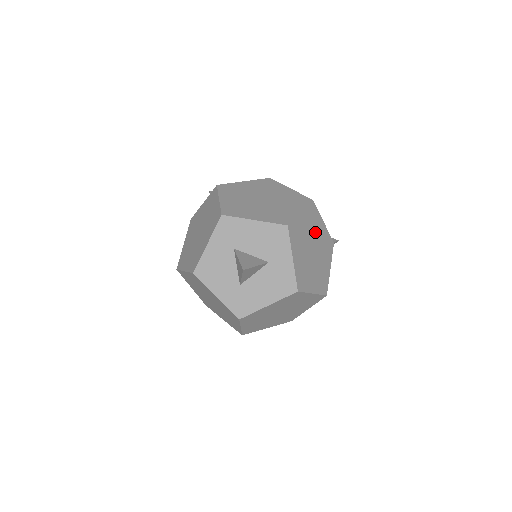
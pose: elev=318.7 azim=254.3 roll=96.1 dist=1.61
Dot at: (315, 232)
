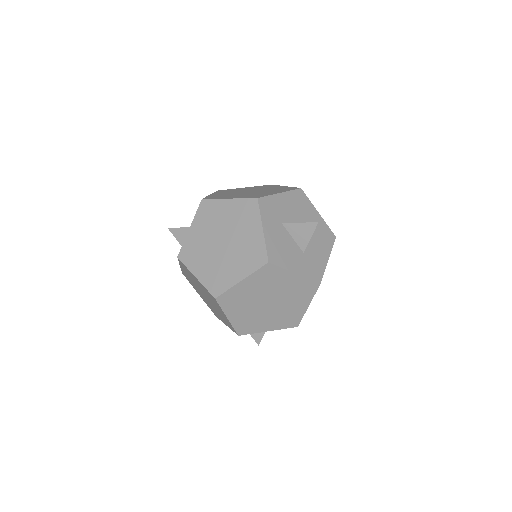
Dot at: occluded
